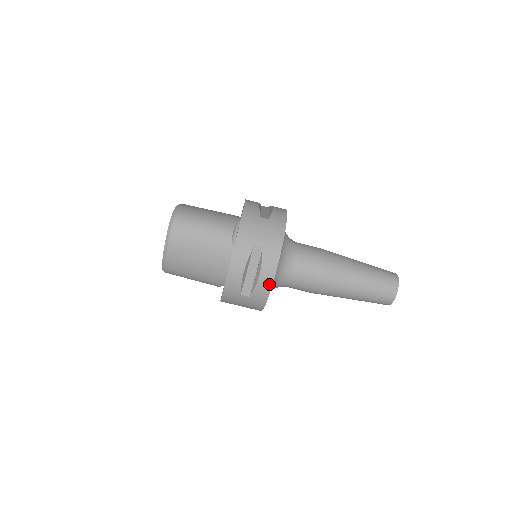
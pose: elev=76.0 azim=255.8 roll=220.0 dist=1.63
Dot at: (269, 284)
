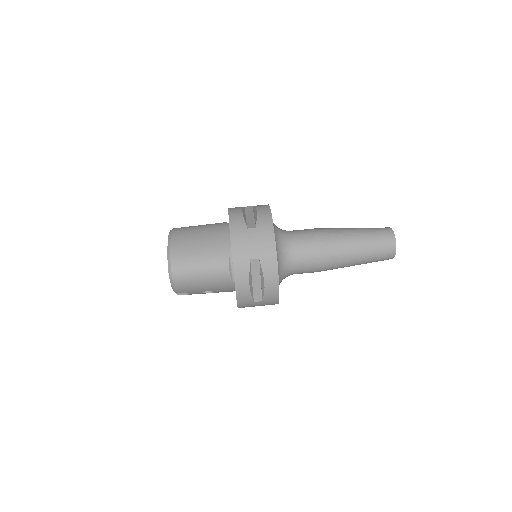
Dot at: (268, 212)
